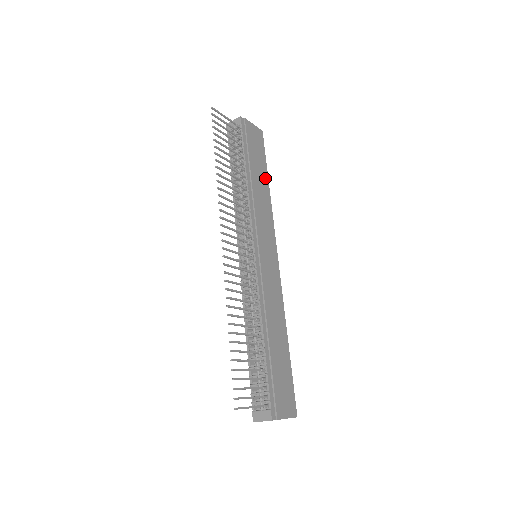
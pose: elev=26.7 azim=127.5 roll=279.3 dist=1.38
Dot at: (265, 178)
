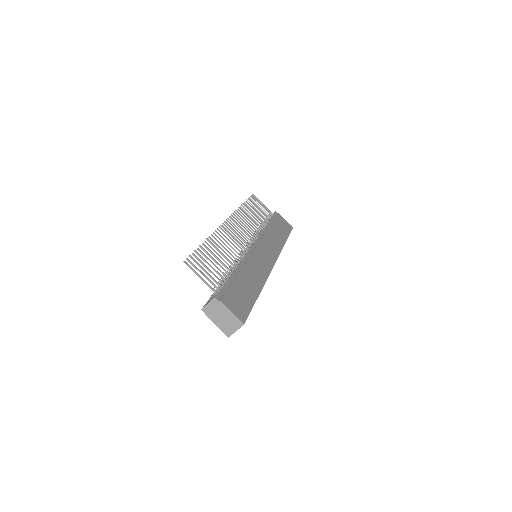
Dot at: (283, 238)
